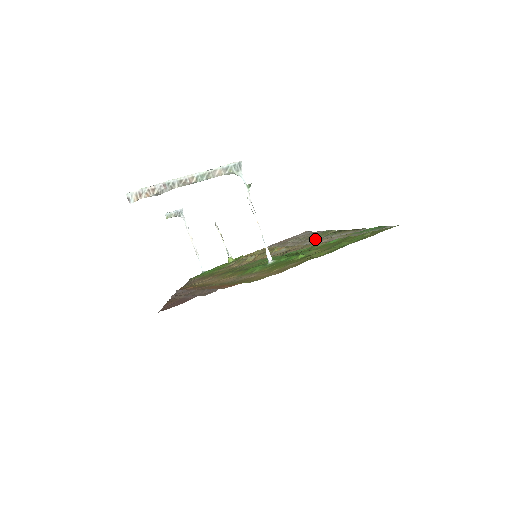
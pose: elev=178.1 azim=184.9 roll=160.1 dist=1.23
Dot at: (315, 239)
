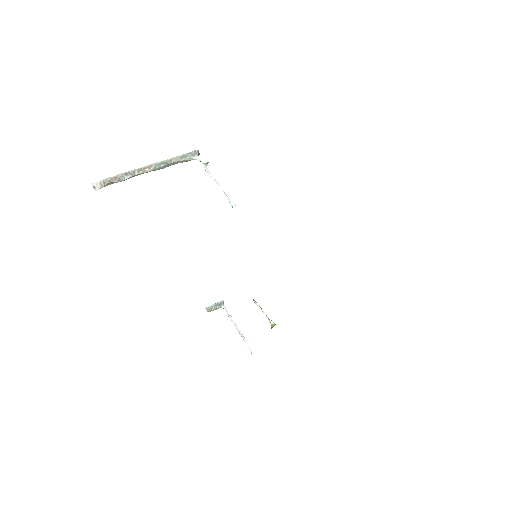
Dot at: occluded
